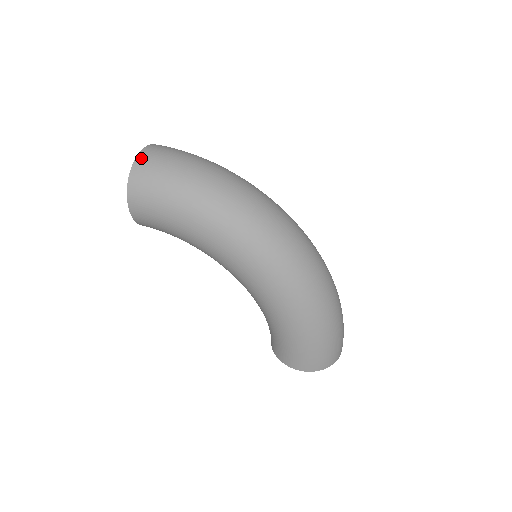
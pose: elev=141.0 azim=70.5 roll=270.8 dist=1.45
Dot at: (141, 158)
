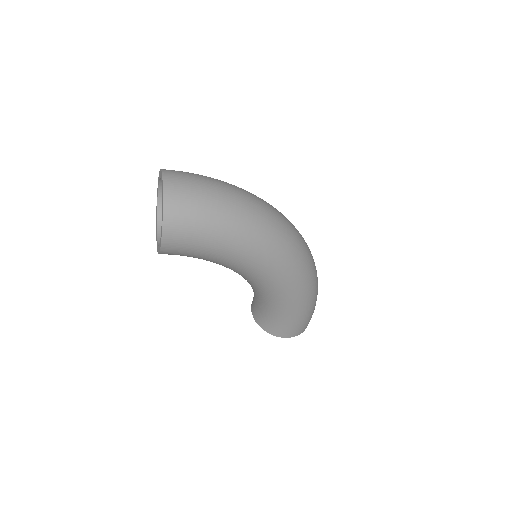
Dot at: (169, 191)
